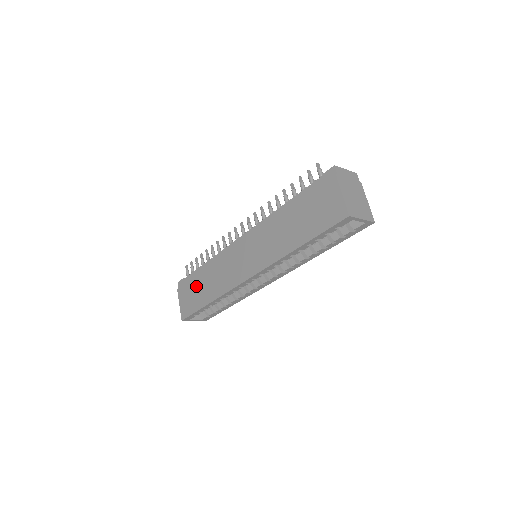
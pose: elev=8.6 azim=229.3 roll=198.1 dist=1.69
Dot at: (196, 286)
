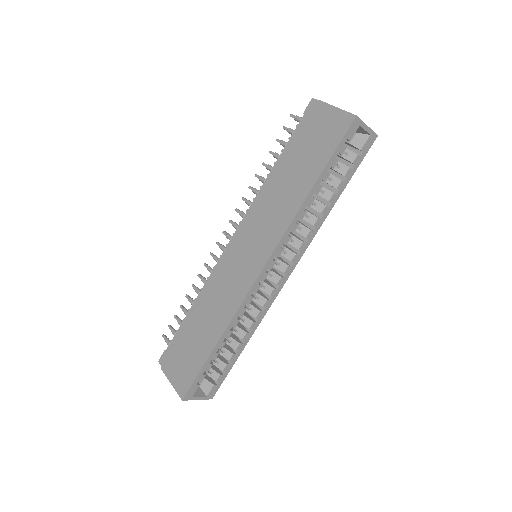
Dot at: (189, 340)
